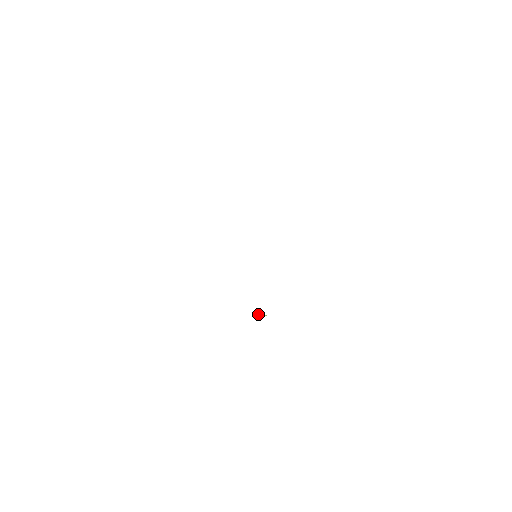
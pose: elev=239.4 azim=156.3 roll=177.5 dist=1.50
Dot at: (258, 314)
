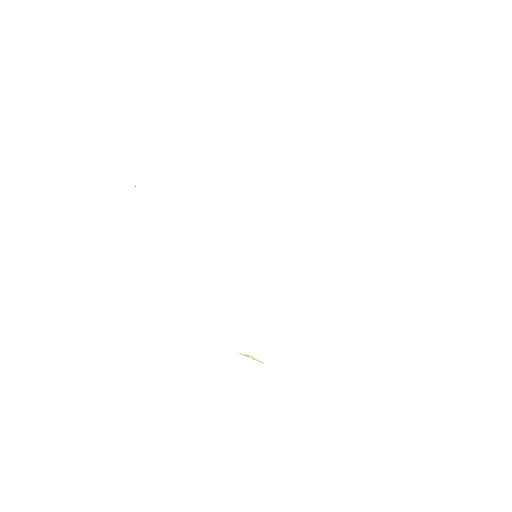
Dot at: (247, 356)
